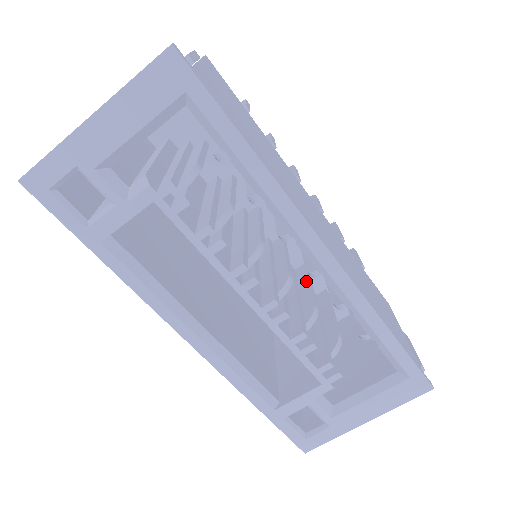
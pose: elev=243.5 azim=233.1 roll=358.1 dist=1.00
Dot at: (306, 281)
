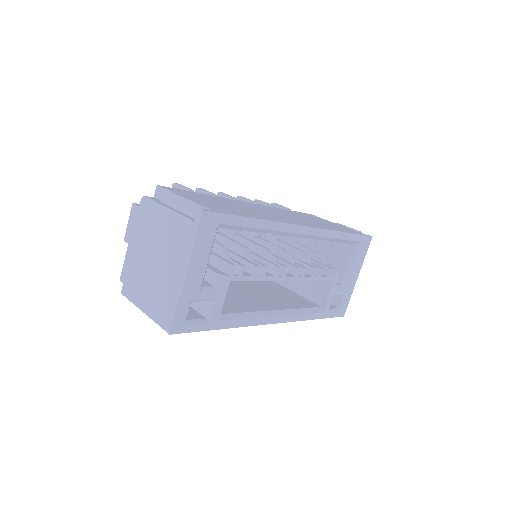
Dot at: (280, 244)
